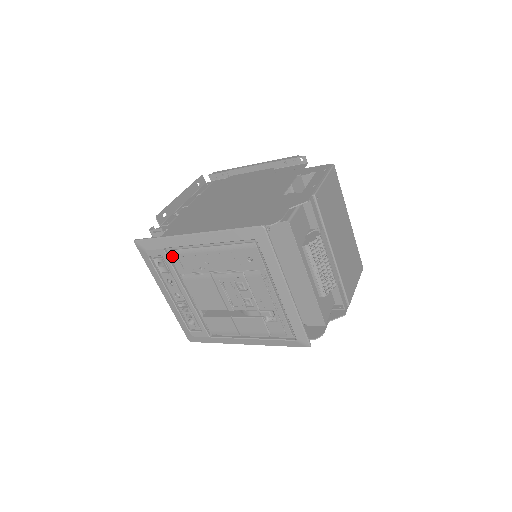
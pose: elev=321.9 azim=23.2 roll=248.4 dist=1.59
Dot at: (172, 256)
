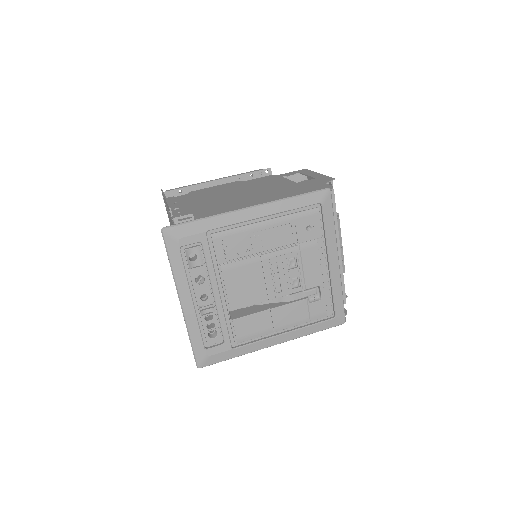
Dot at: (214, 241)
